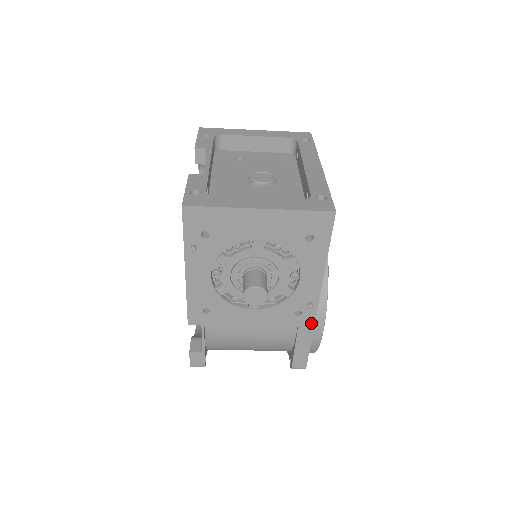
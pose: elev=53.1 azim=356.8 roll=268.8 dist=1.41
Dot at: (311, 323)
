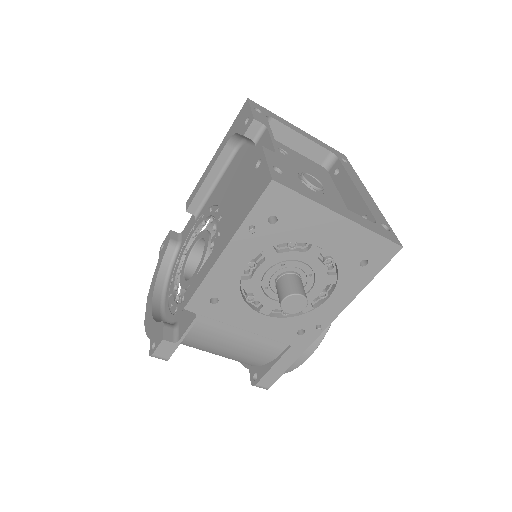
Dot at: (306, 345)
